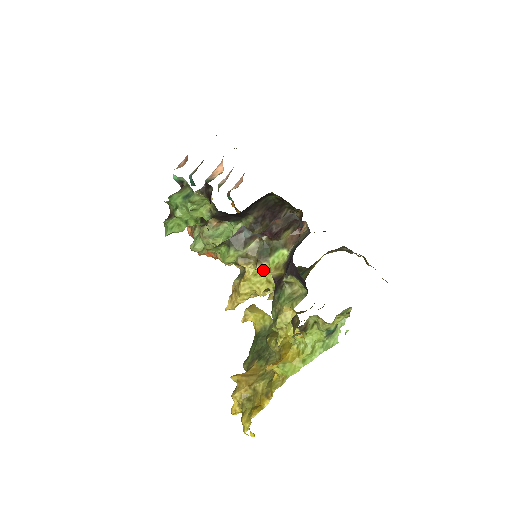
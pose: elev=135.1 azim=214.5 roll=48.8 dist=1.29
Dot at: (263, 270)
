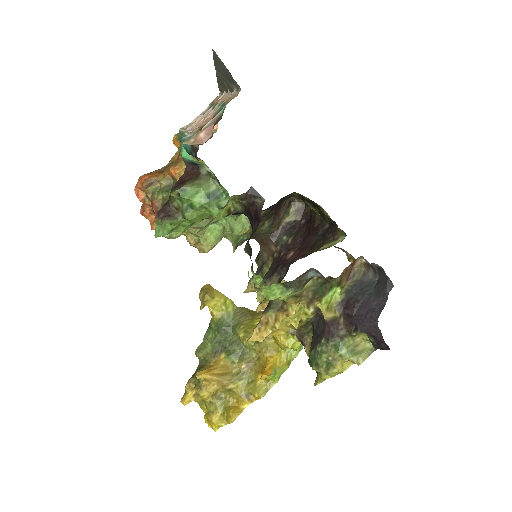
Dot at: occluded
